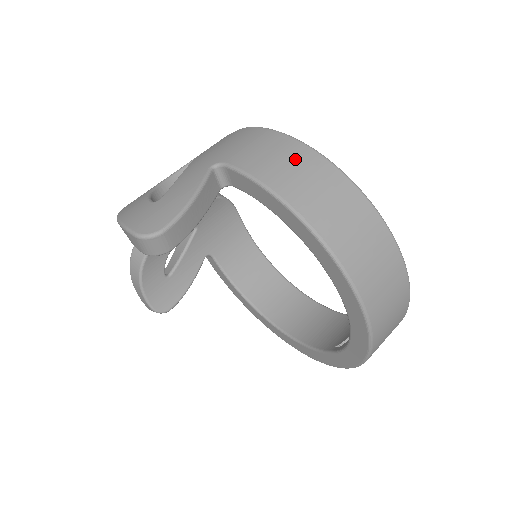
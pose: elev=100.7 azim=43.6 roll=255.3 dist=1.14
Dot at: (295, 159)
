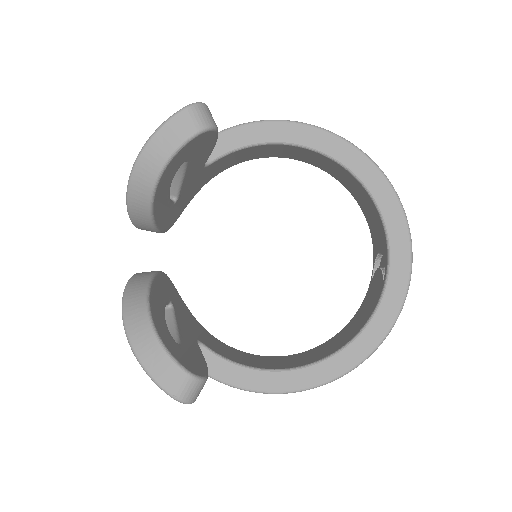
Dot at: occluded
